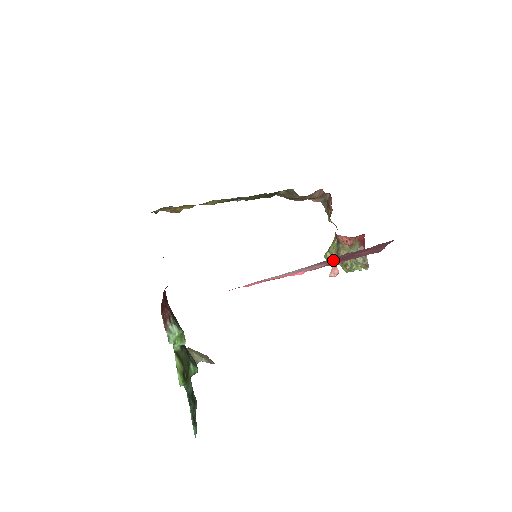
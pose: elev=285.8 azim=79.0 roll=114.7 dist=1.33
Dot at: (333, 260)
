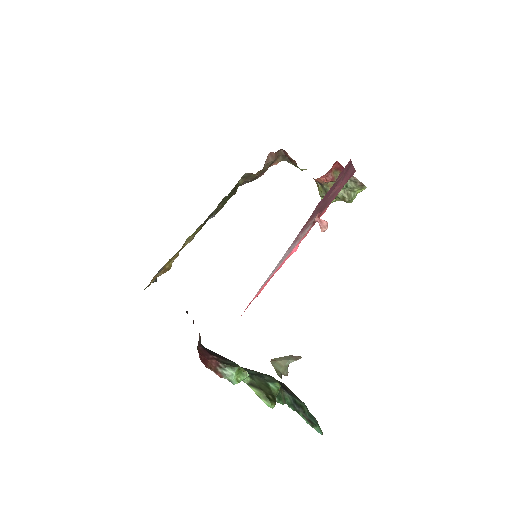
Dot at: (312, 218)
